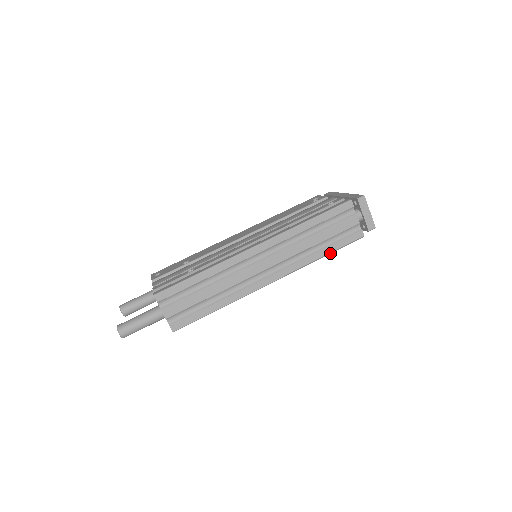
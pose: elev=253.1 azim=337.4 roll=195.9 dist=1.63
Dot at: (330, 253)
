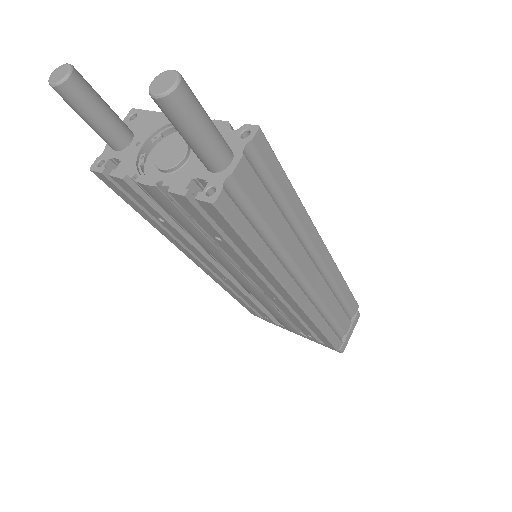
Dot at: (324, 334)
